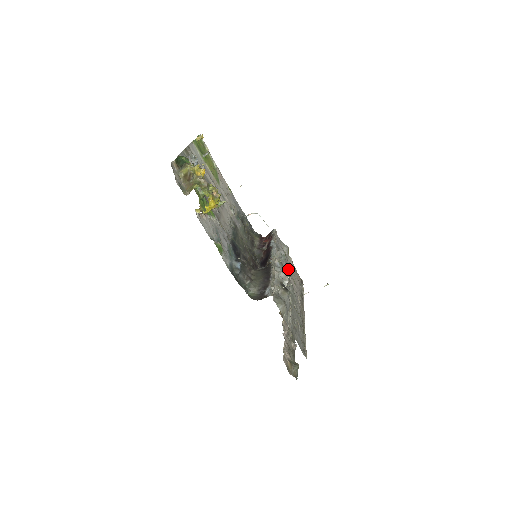
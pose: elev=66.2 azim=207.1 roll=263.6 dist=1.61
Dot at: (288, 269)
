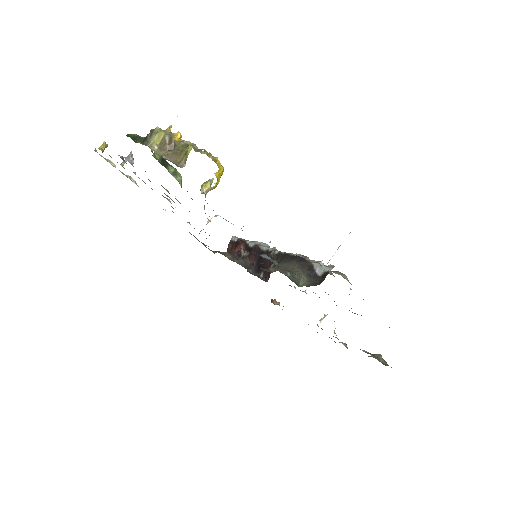
Dot at: occluded
